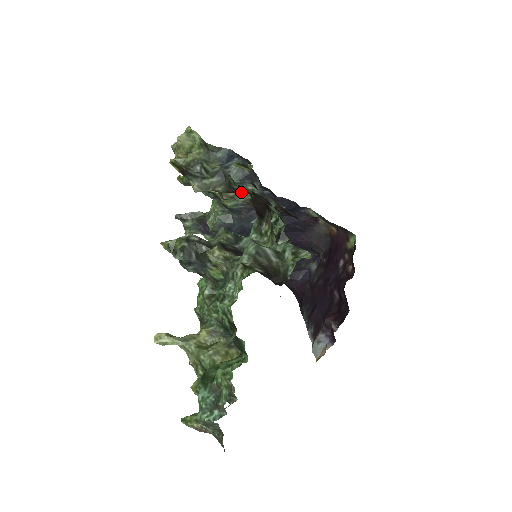
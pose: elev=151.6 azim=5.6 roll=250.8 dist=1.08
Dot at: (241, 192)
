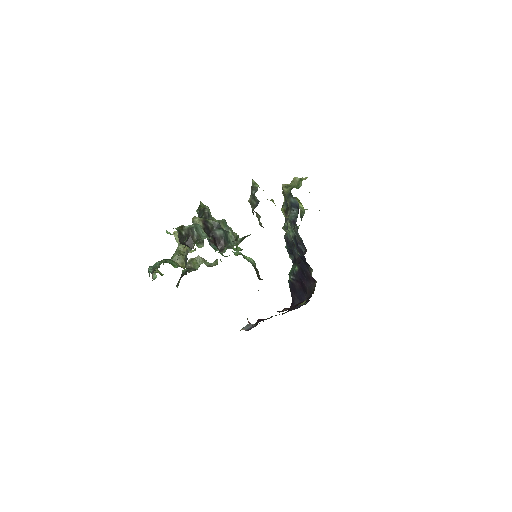
Dot at: occluded
